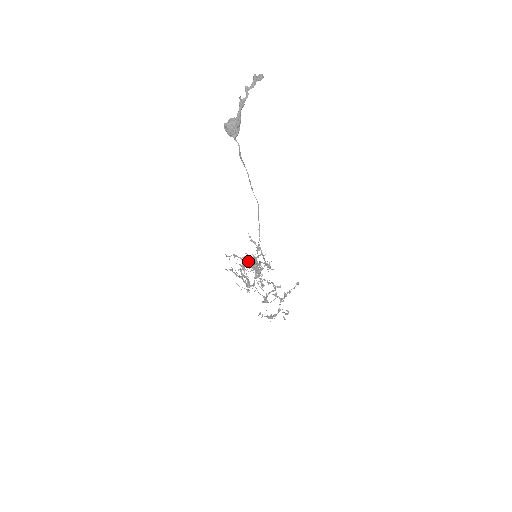
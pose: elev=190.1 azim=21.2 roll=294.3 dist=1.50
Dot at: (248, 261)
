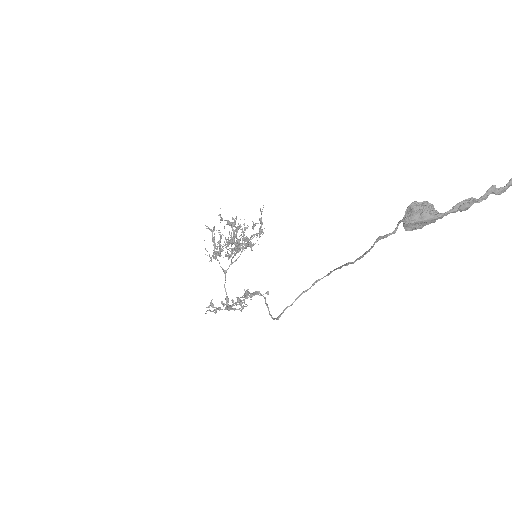
Dot at: (239, 240)
